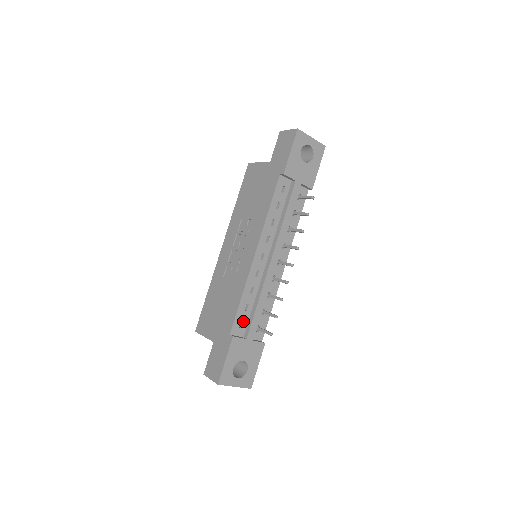
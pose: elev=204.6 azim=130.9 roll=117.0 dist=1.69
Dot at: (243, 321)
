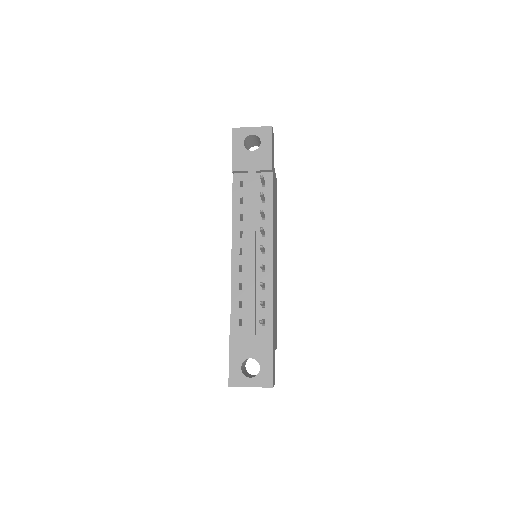
Dot at: occluded
